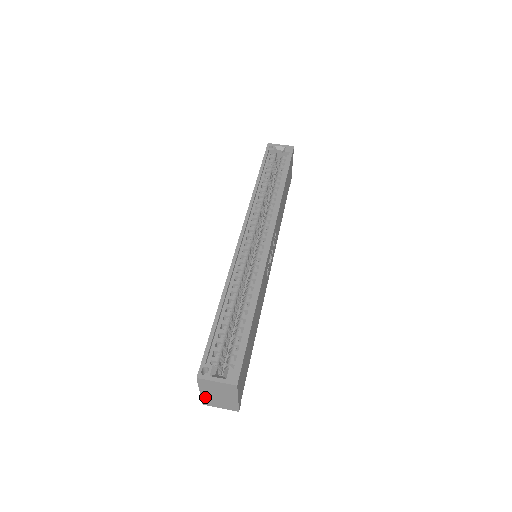
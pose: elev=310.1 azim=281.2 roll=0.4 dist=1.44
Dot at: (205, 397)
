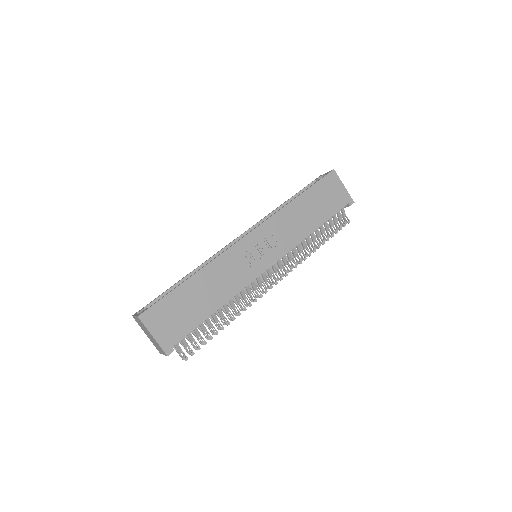
Dot at: (152, 341)
